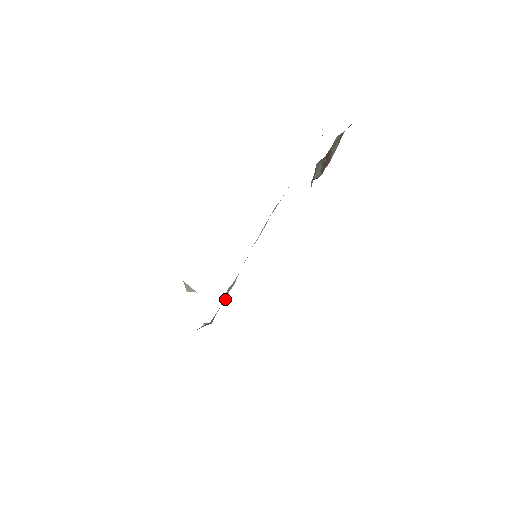
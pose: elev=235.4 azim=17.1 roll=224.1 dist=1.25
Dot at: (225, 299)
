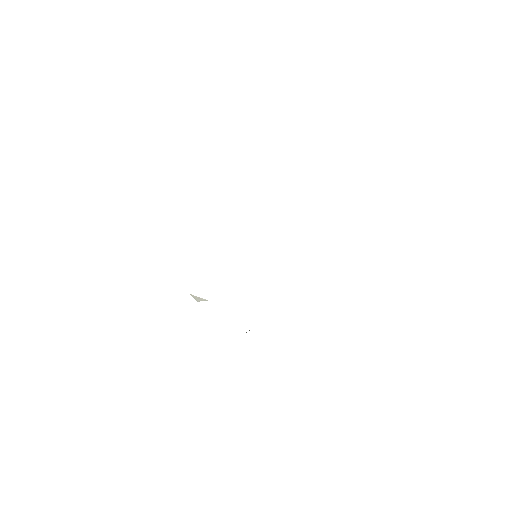
Dot at: occluded
